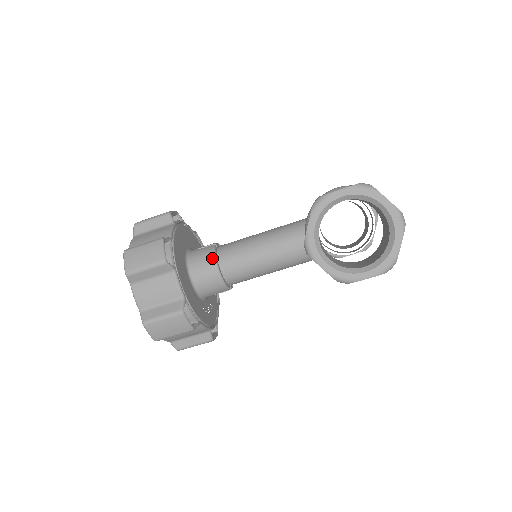
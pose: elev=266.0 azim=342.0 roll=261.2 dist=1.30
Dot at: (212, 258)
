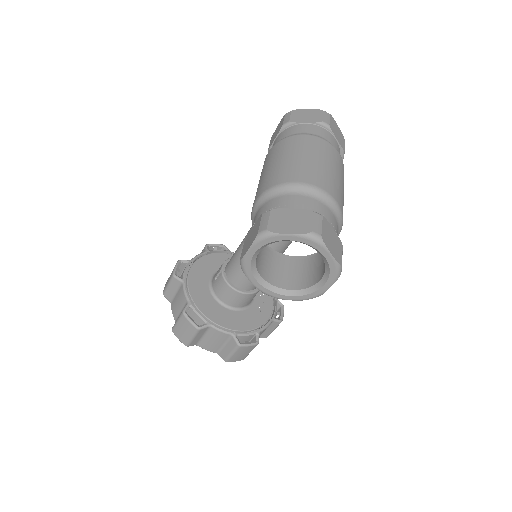
Dot at: (227, 287)
